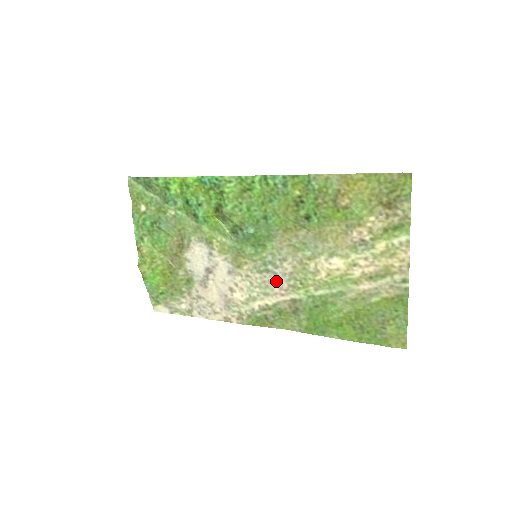
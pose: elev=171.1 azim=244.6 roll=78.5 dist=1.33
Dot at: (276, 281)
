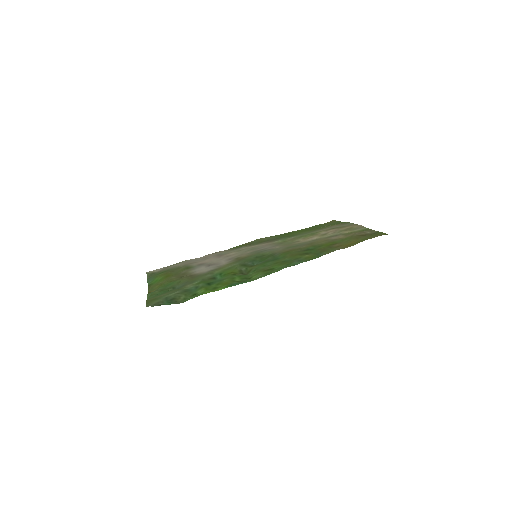
Dot at: (264, 247)
